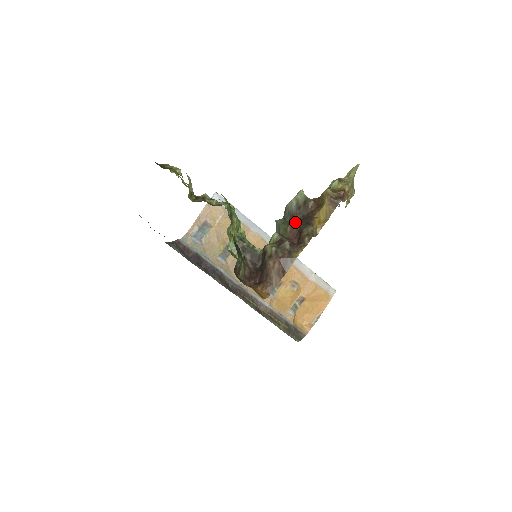
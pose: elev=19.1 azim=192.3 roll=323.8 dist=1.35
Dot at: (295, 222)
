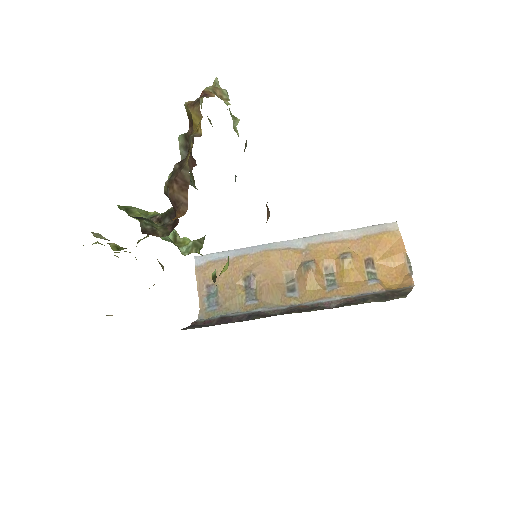
Dot at: occluded
